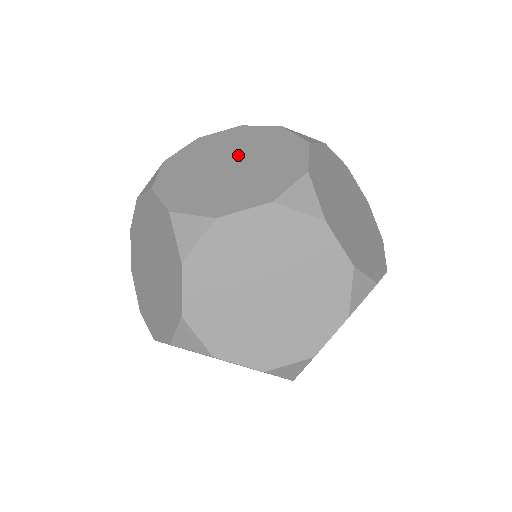
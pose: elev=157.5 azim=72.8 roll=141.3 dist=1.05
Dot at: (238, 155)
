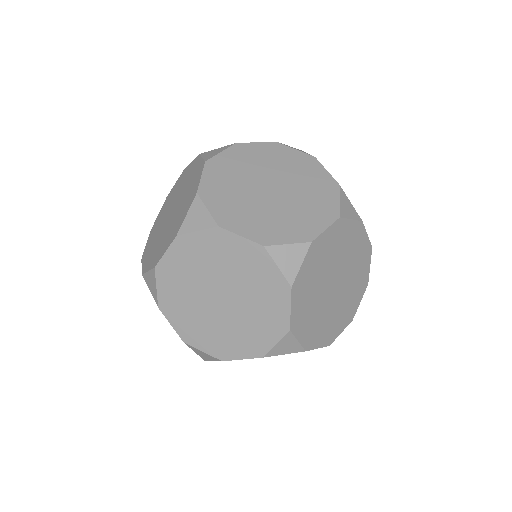
Dot at: (267, 177)
